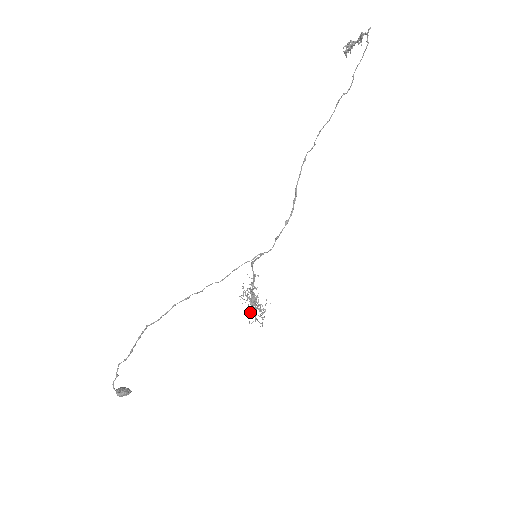
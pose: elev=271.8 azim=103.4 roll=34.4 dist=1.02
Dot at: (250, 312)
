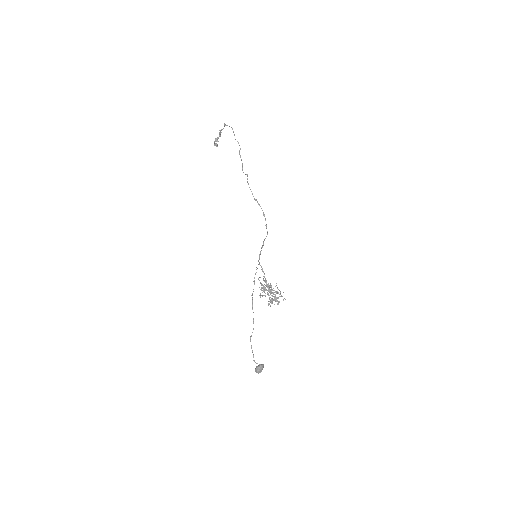
Dot at: (271, 303)
